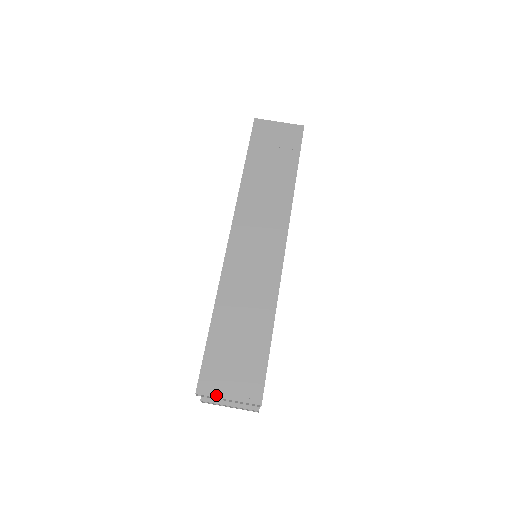
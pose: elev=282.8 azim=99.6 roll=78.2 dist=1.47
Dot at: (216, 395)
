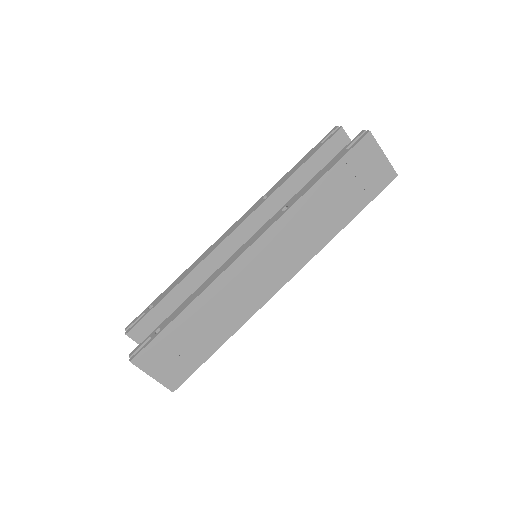
Dot at: (145, 370)
